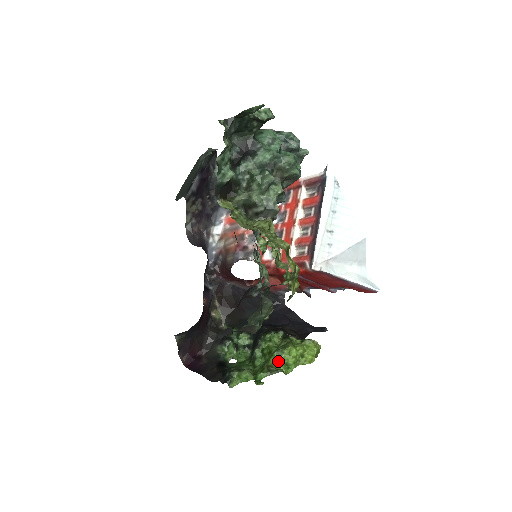
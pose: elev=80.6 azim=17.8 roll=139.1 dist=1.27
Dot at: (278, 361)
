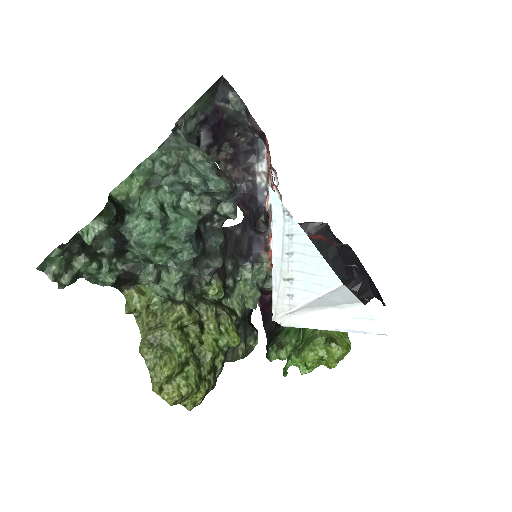
Dot at: (295, 362)
